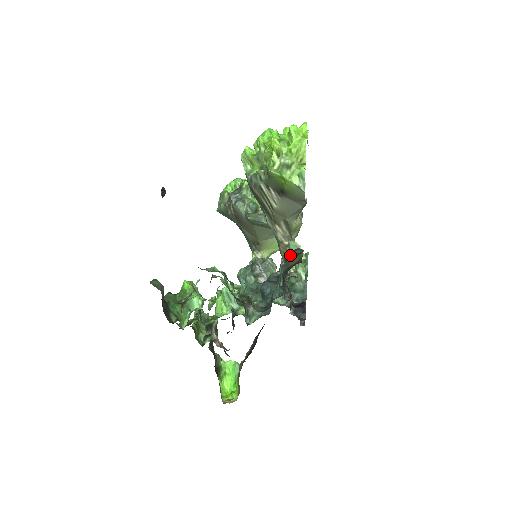
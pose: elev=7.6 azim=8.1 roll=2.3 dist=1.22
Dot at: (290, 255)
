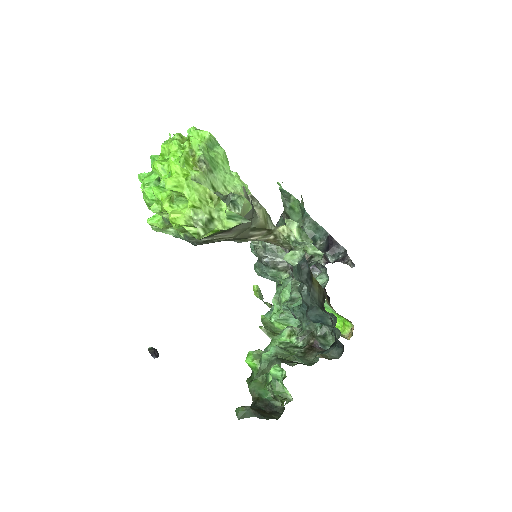
Dot at: (302, 280)
